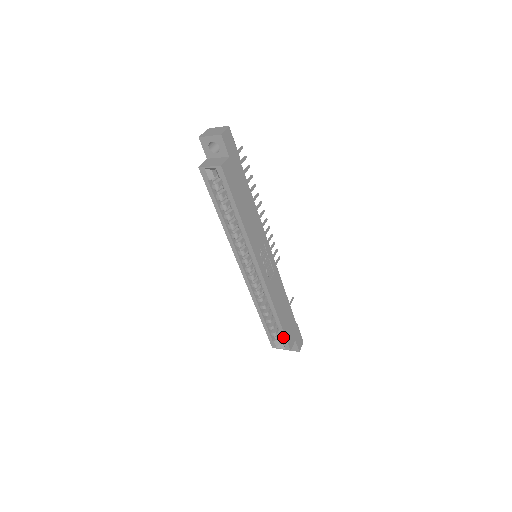
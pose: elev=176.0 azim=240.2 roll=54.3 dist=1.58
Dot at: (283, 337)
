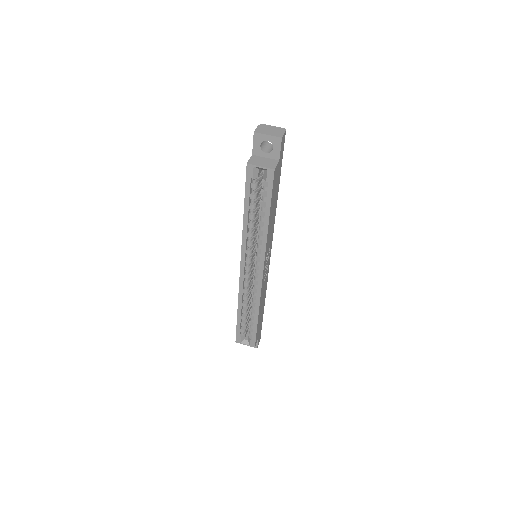
Dot at: (253, 335)
